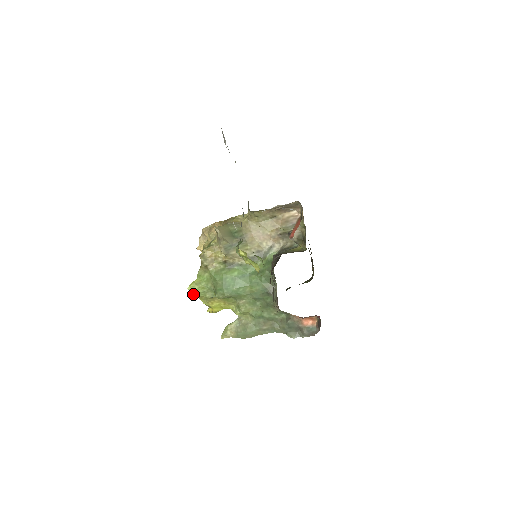
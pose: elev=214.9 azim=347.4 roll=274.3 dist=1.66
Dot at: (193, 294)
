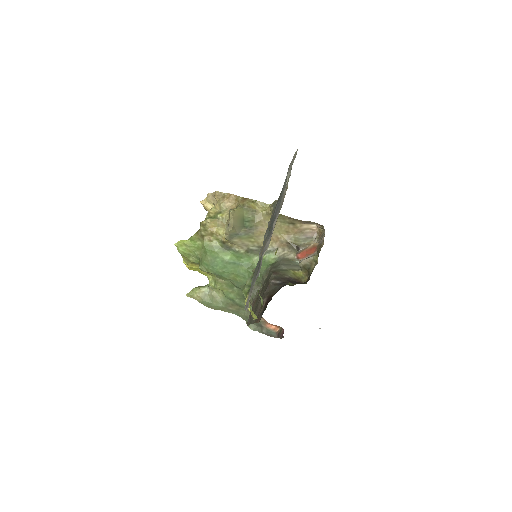
Dot at: occluded
